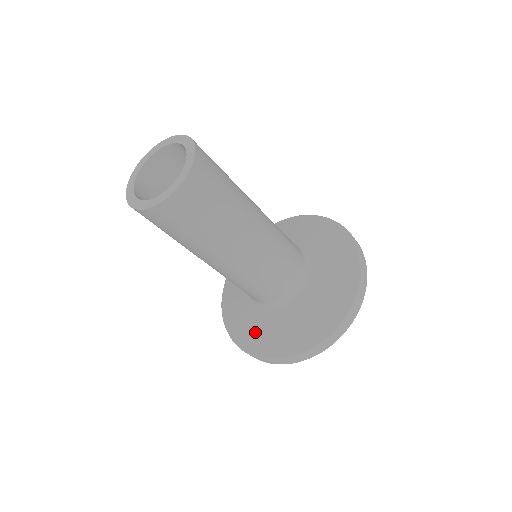
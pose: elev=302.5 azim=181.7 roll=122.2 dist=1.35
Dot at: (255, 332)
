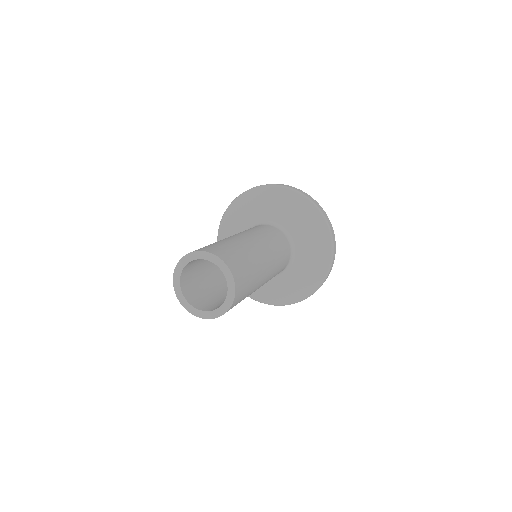
Dot at: (267, 292)
